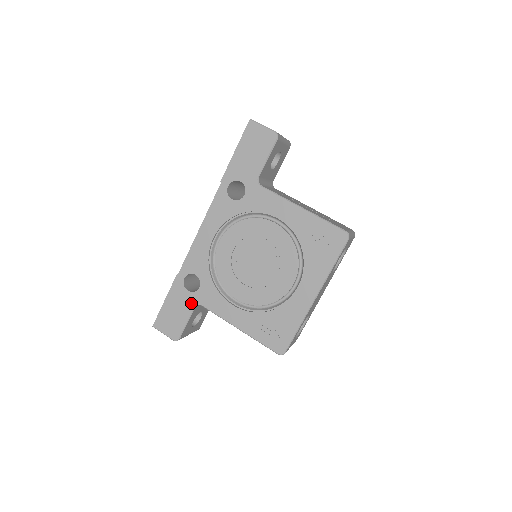
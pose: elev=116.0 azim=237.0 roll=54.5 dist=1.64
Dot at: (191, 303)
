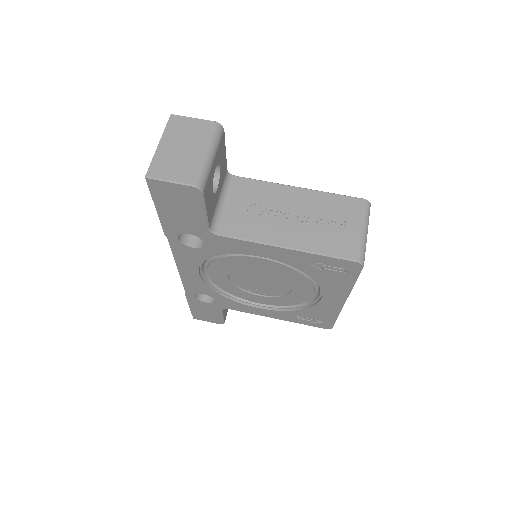
Dot at: (216, 308)
